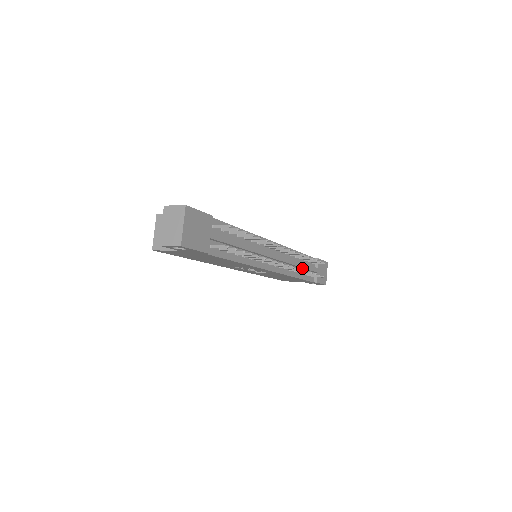
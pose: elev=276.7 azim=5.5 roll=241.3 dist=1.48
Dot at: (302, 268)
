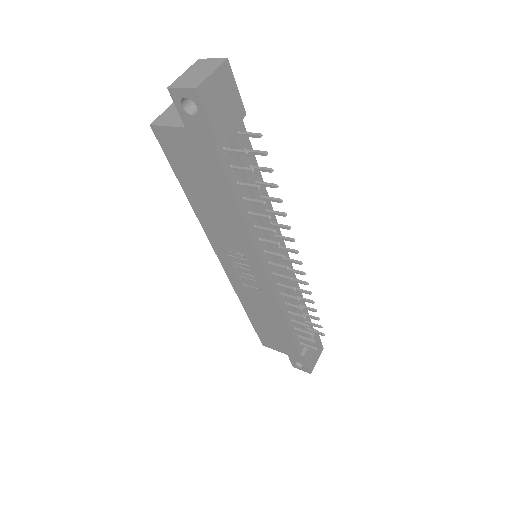
Dot at: (298, 319)
